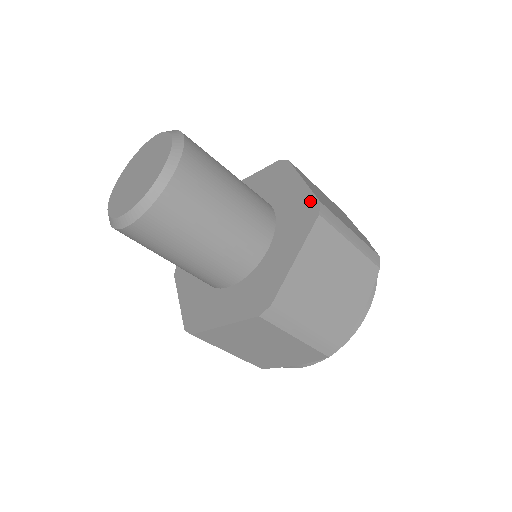
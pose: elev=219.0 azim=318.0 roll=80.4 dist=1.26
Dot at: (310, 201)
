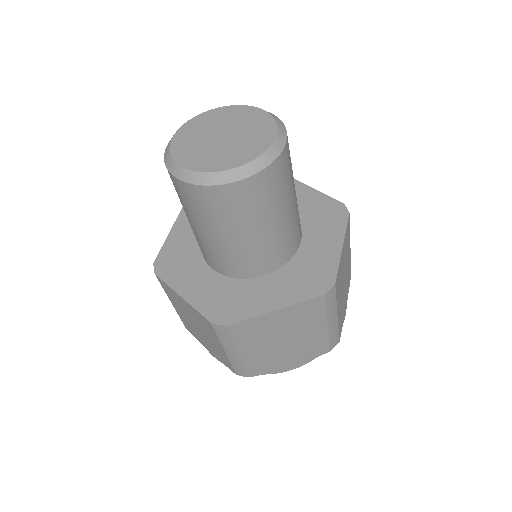
Dot at: (329, 274)
